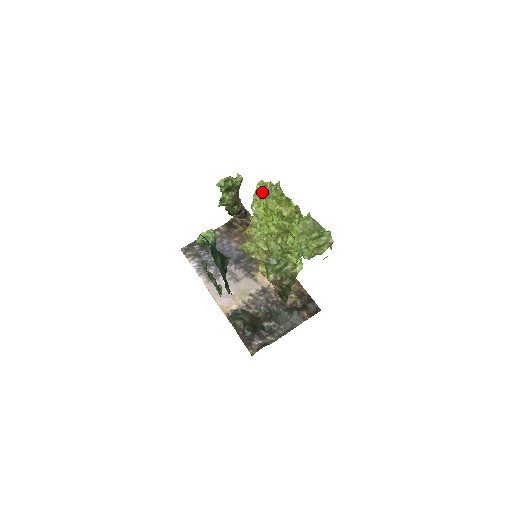
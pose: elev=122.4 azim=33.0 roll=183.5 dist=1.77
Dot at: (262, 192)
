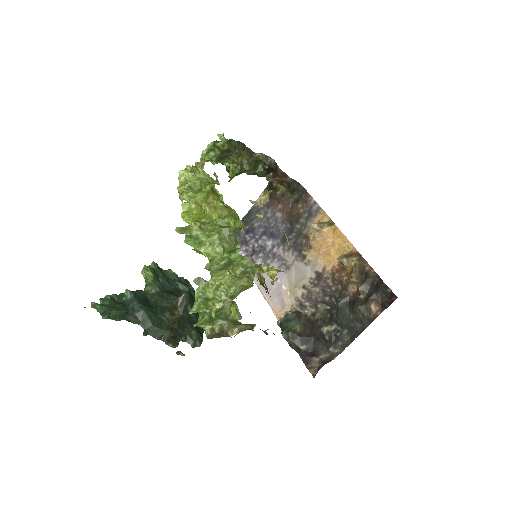
Dot at: (184, 188)
